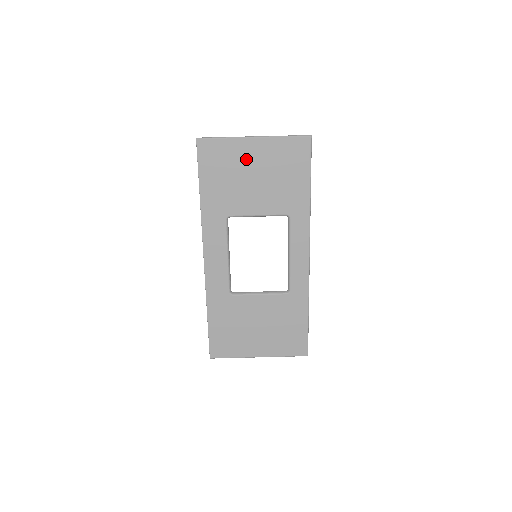
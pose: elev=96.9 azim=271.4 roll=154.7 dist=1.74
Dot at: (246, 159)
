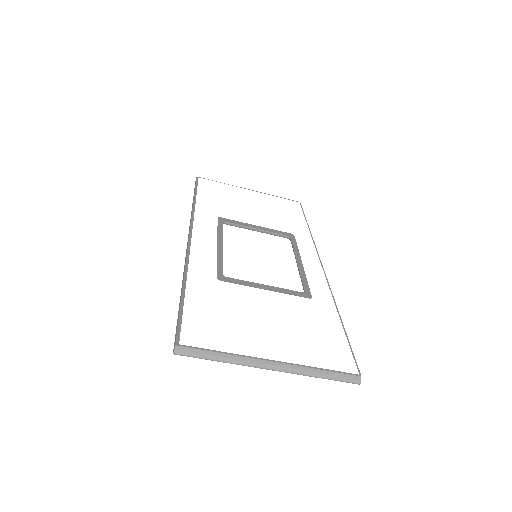
Dot at: occluded
